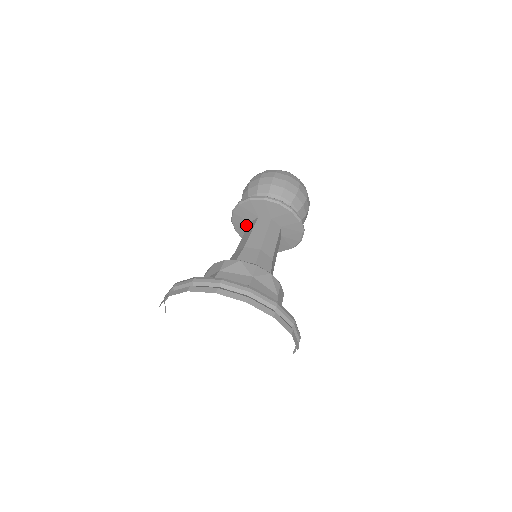
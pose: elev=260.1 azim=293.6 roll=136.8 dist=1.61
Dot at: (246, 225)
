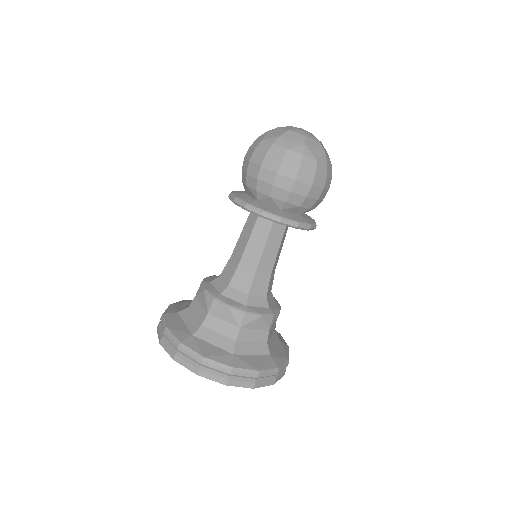
Dot at: occluded
